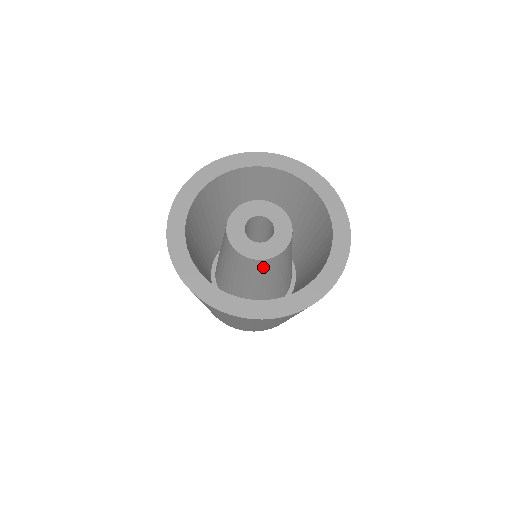
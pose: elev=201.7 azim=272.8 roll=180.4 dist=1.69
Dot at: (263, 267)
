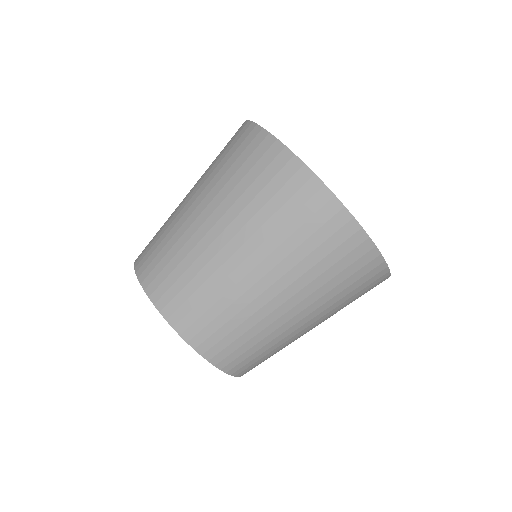
Dot at: occluded
